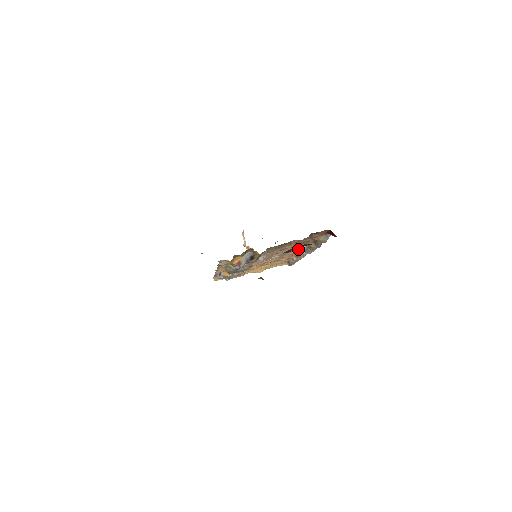
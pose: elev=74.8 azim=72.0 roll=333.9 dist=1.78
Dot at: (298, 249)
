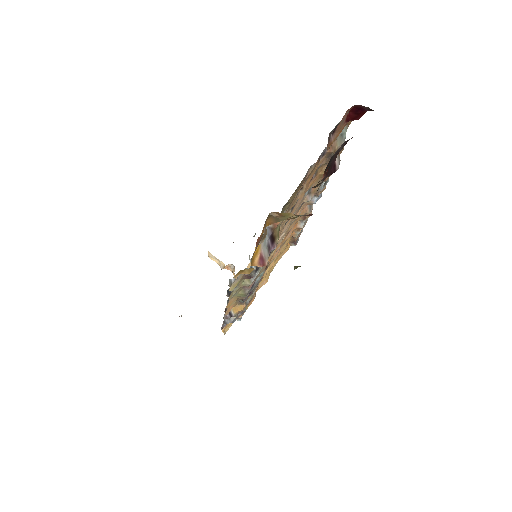
Dot at: (330, 168)
